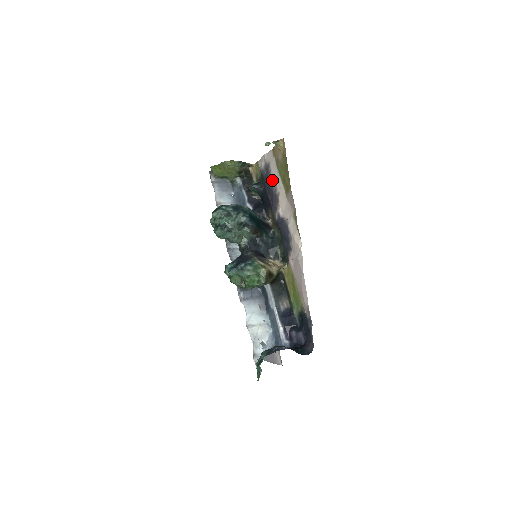
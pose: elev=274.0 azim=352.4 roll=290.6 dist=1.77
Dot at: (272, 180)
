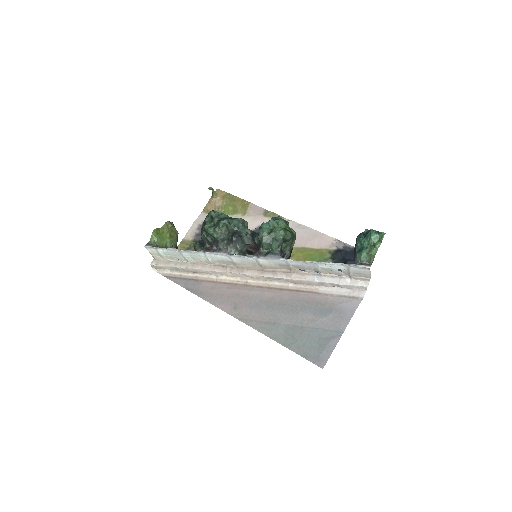
Dot at: occluded
